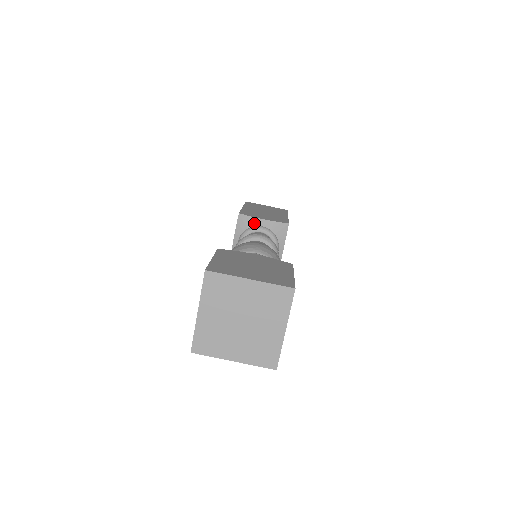
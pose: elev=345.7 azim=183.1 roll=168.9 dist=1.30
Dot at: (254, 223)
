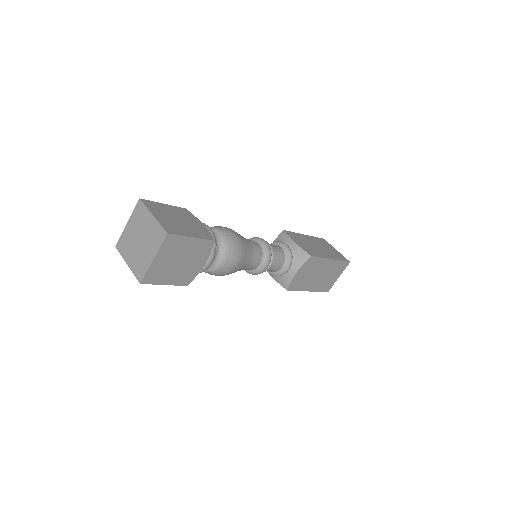
Dot at: (286, 241)
